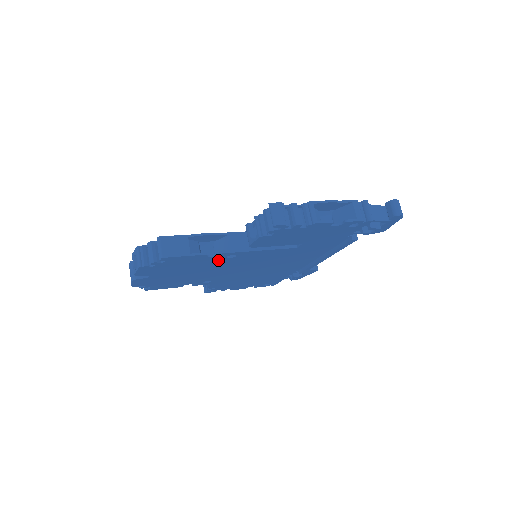
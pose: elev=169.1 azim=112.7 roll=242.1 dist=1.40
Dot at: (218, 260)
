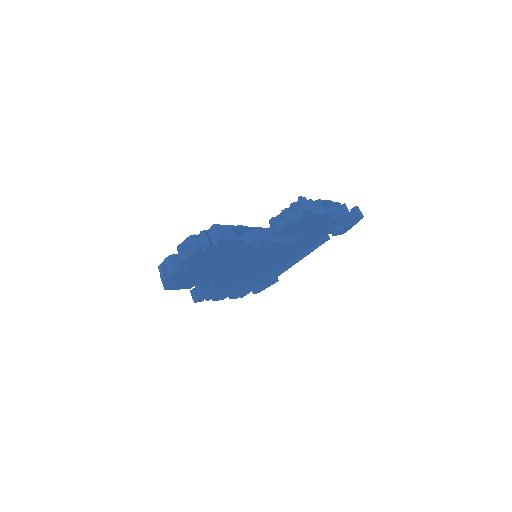
Dot at: (245, 250)
